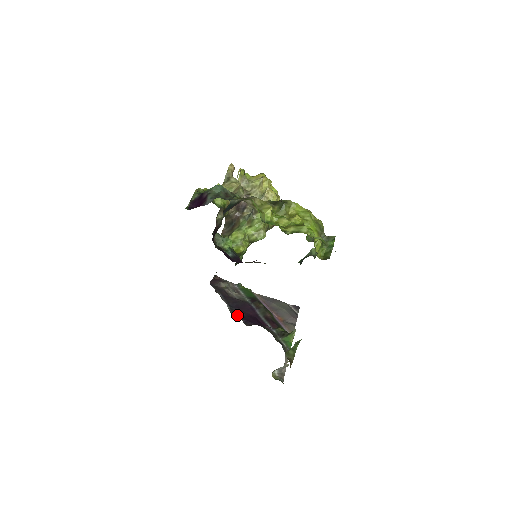
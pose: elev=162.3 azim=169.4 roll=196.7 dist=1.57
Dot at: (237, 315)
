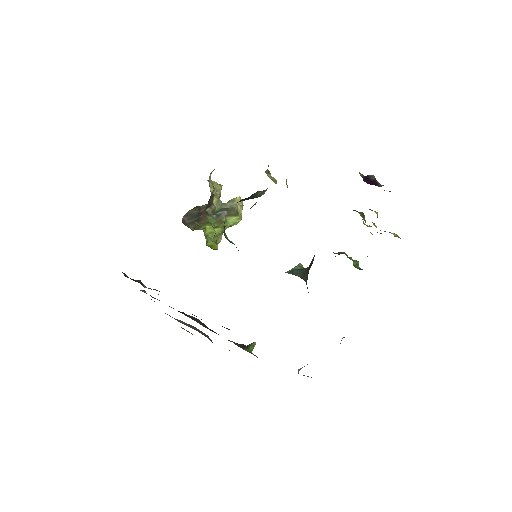
Dot at: occluded
